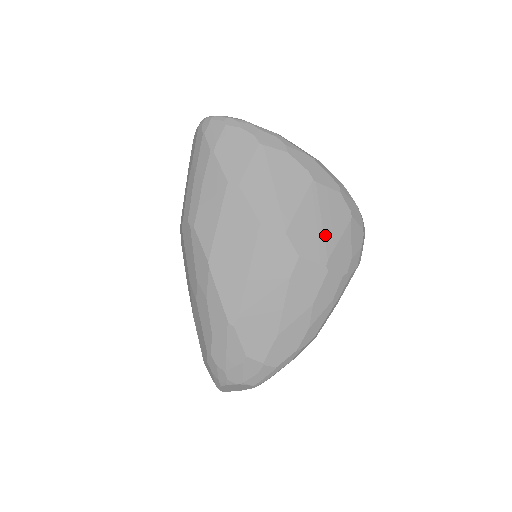
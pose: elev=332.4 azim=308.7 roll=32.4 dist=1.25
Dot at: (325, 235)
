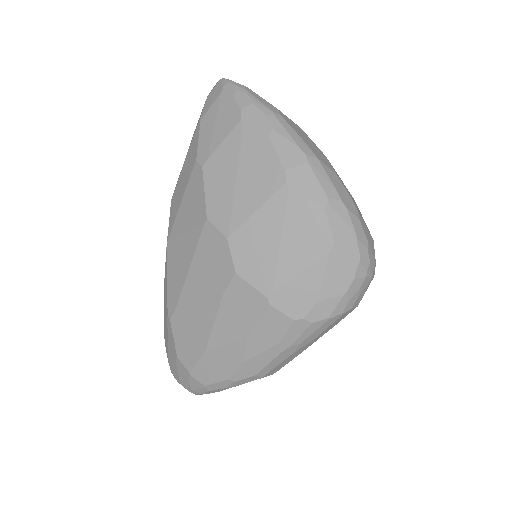
Dot at: (280, 259)
